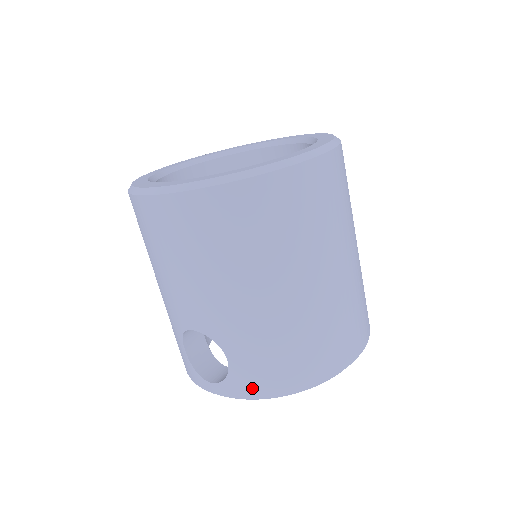
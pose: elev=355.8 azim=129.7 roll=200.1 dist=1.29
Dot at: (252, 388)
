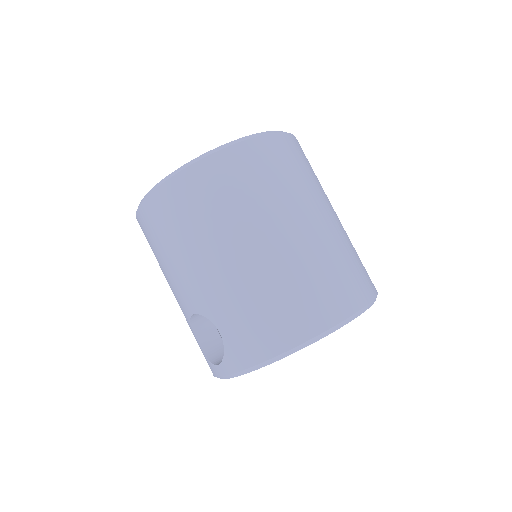
Dot at: (245, 356)
